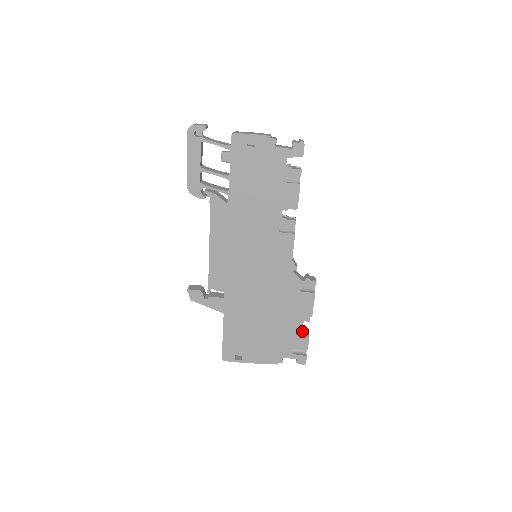
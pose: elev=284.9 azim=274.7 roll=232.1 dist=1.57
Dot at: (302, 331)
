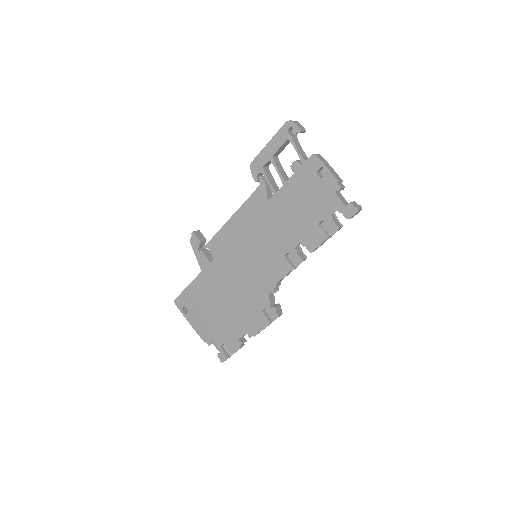
Dot at: (240, 339)
